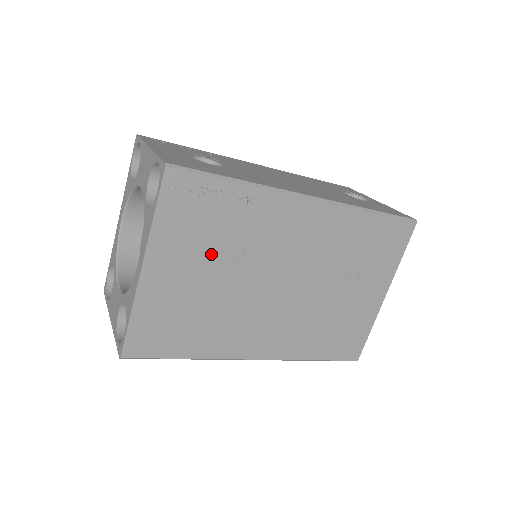
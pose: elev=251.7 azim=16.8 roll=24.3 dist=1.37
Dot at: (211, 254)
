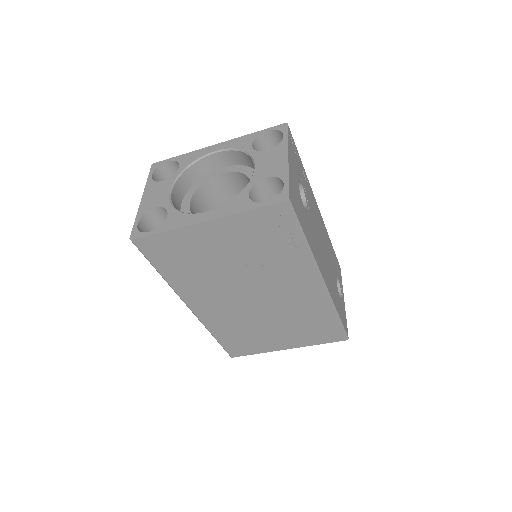
Dot at: (245, 252)
